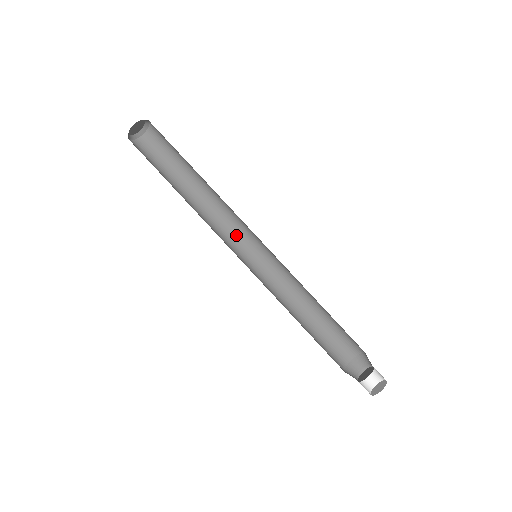
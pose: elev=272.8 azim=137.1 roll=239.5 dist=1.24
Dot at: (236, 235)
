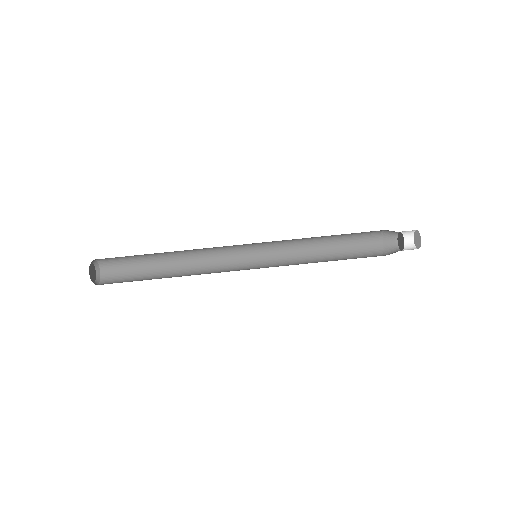
Dot at: (229, 268)
